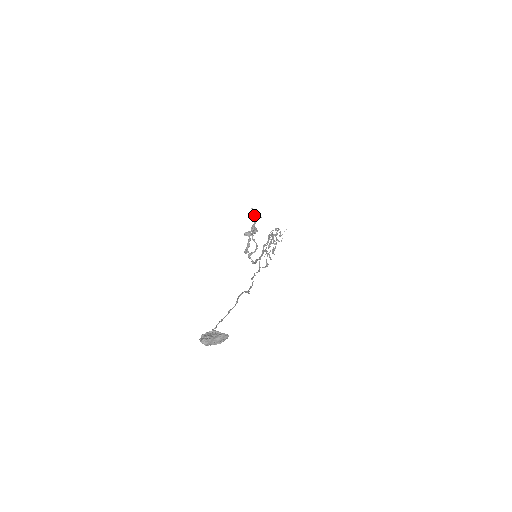
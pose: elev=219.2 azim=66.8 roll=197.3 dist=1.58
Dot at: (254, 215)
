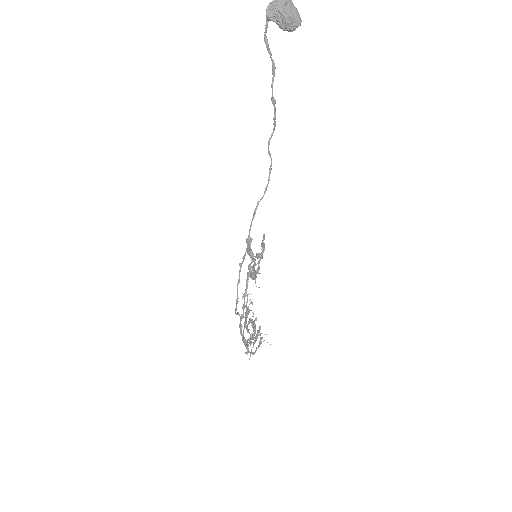
Dot at: (255, 272)
